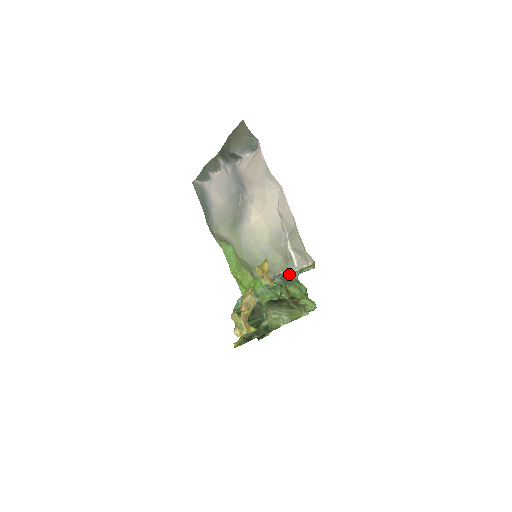
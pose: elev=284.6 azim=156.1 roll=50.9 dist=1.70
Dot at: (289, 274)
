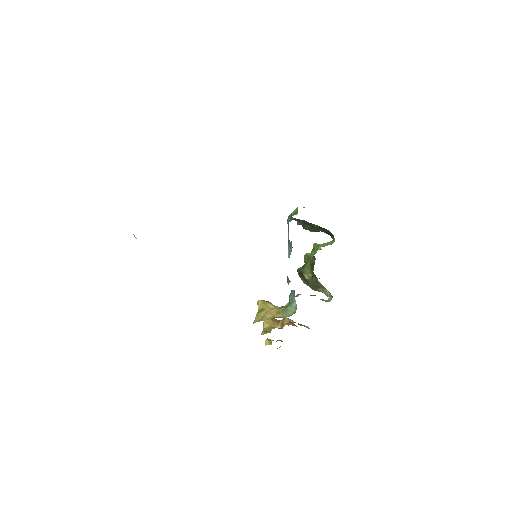
Dot at: (290, 281)
